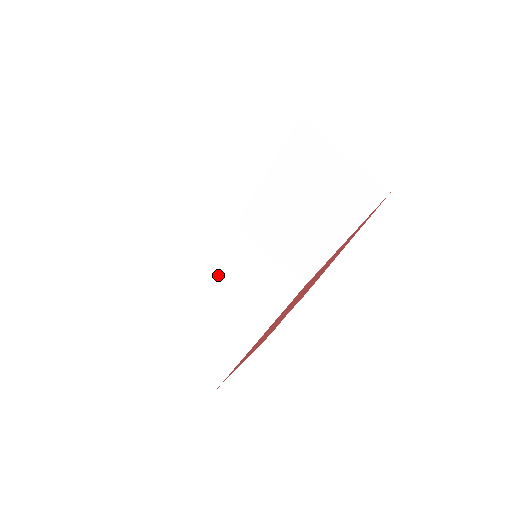
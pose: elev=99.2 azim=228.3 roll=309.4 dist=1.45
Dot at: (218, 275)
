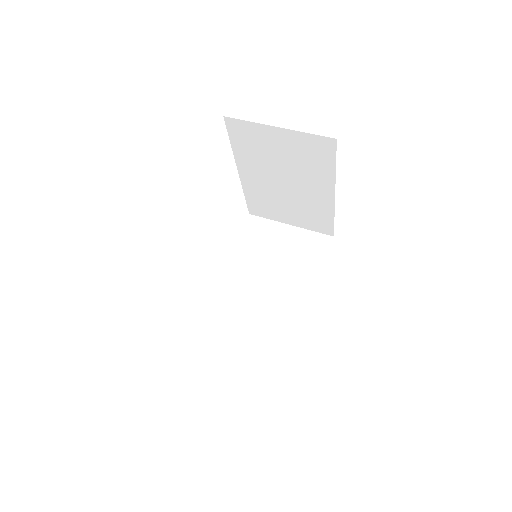
Dot at: (252, 269)
